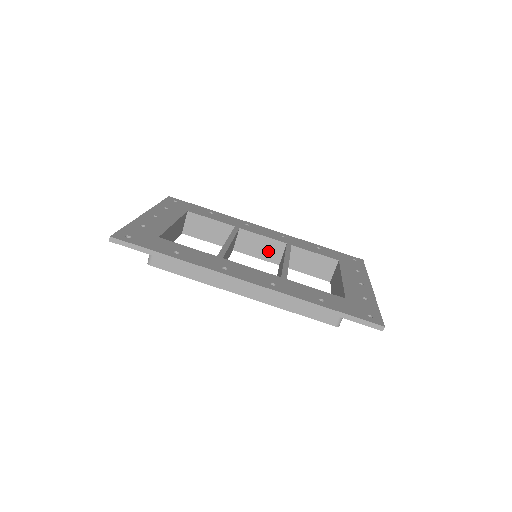
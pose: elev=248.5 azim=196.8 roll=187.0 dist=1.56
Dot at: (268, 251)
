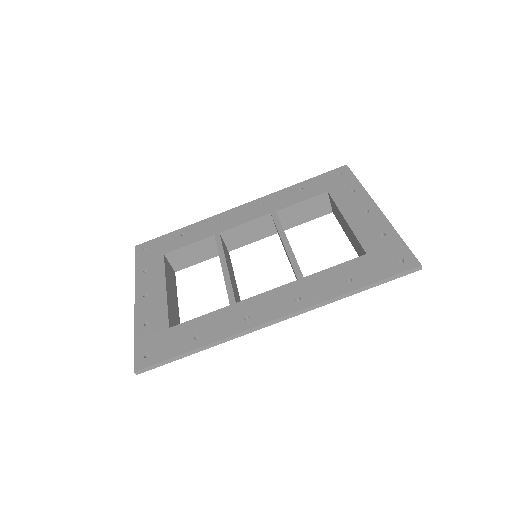
Dot at: (259, 230)
